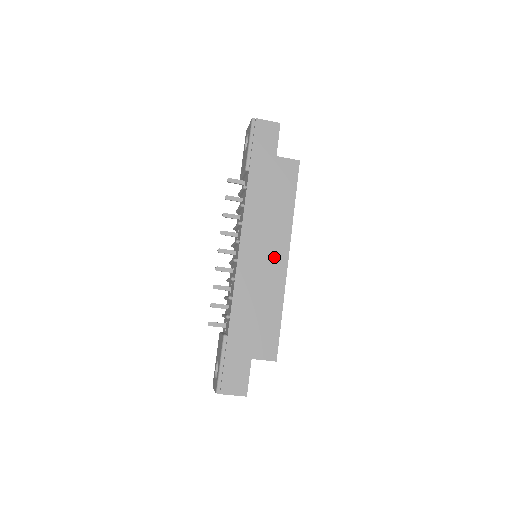
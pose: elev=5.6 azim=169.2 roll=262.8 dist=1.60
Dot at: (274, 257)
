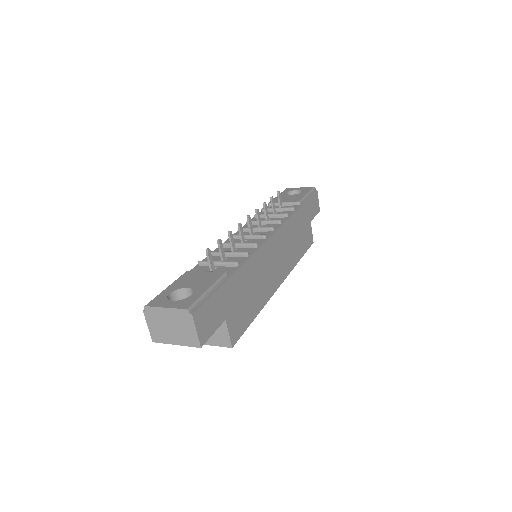
Dot at: (278, 271)
